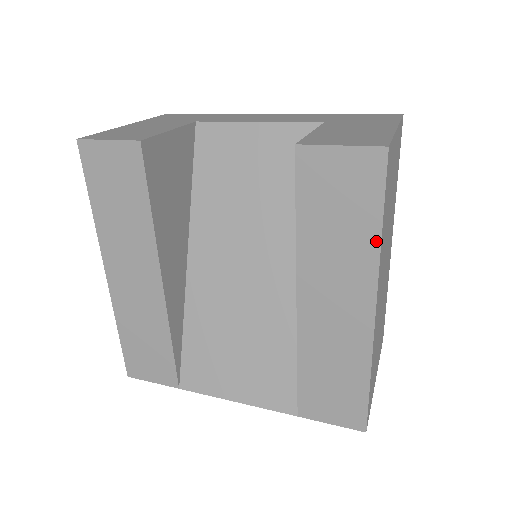
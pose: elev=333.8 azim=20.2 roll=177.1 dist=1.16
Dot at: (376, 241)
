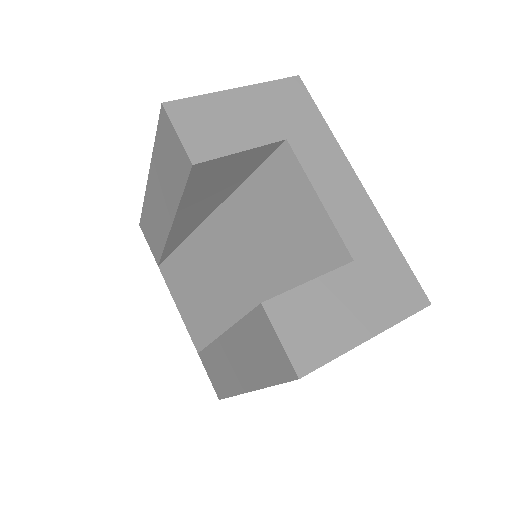
Dot at: (267, 383)
